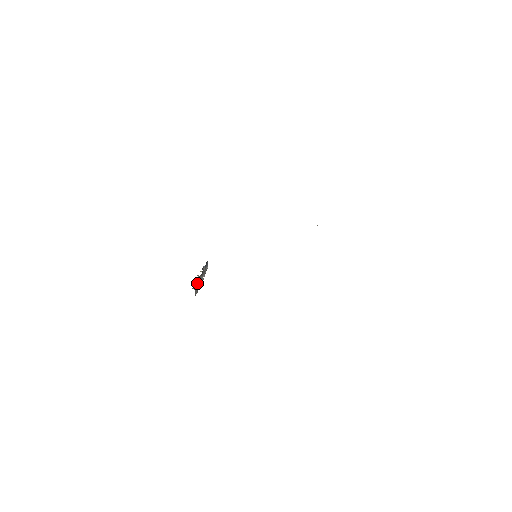
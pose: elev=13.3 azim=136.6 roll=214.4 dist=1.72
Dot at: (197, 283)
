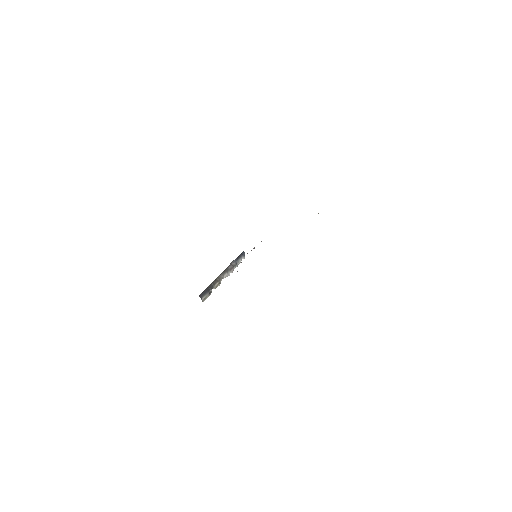
Dot at: (209, 287)
